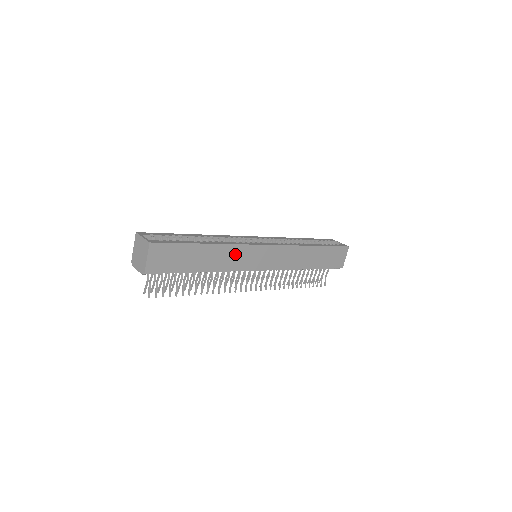
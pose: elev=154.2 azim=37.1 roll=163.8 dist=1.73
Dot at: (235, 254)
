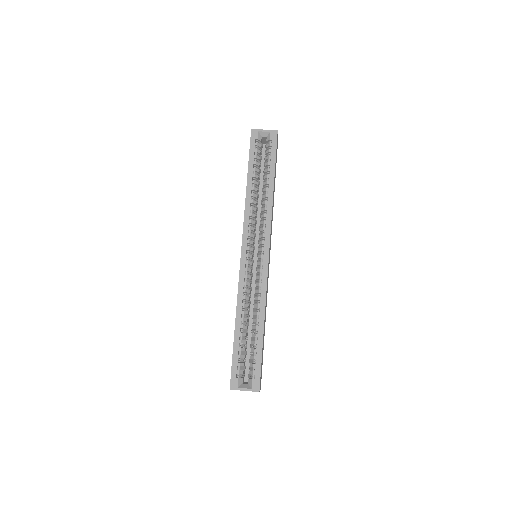
Dot at: (266, 294)
